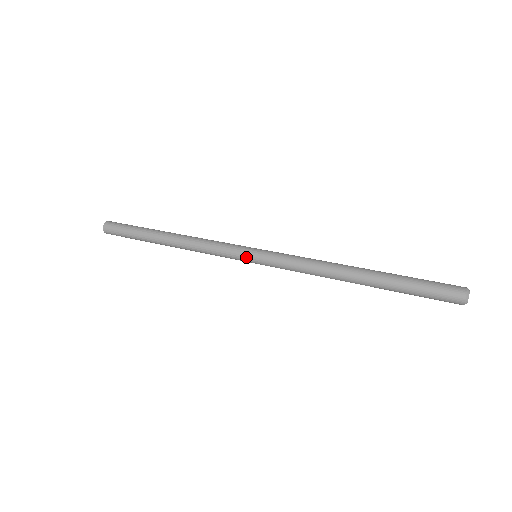
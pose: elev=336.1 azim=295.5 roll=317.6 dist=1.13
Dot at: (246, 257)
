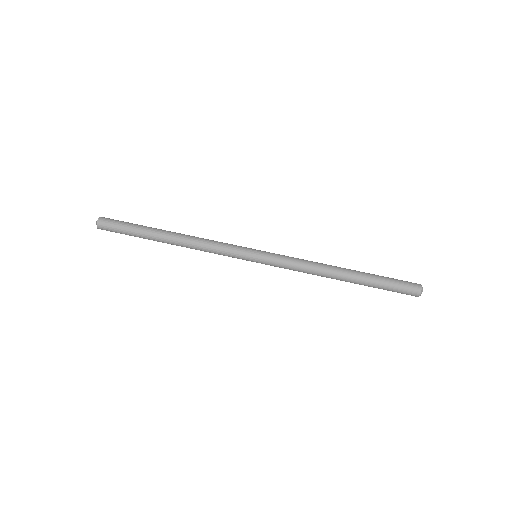
Dot at: (249, 260)
